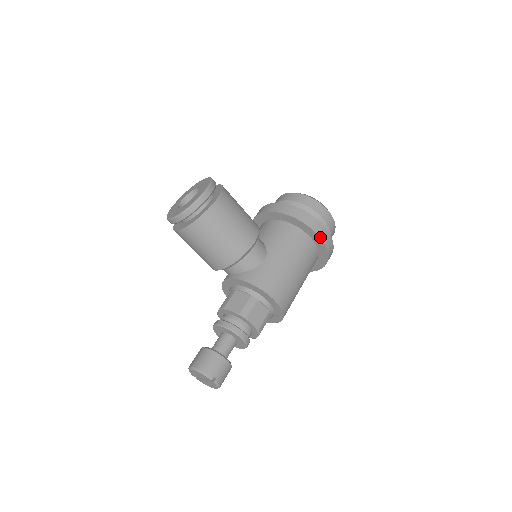
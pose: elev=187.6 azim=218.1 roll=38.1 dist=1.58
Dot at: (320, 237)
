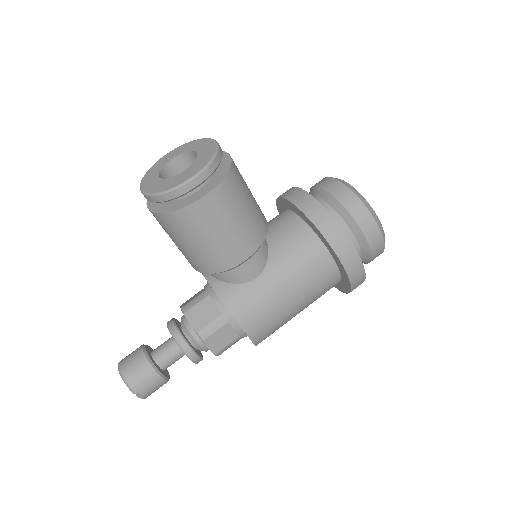
Dot at: (347, 272)
